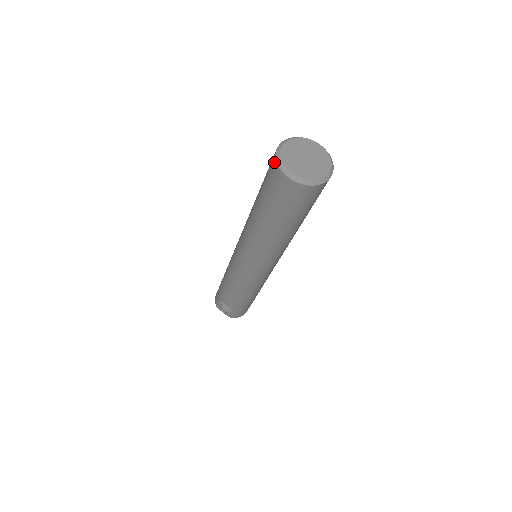
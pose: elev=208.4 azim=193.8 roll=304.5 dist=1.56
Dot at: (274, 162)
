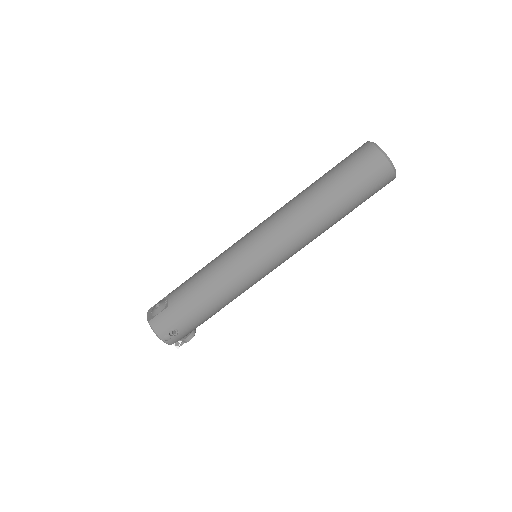
Dot at: occluded
